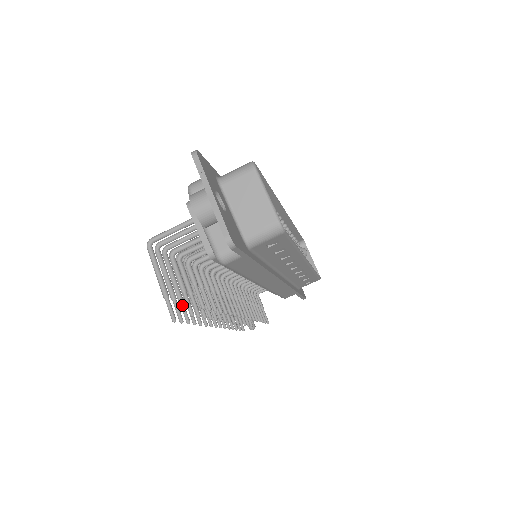
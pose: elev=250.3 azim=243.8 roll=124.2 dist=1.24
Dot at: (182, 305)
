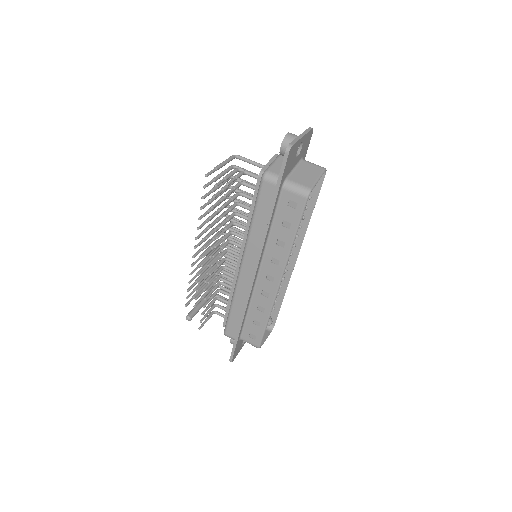
Dot at: (210, 192)
